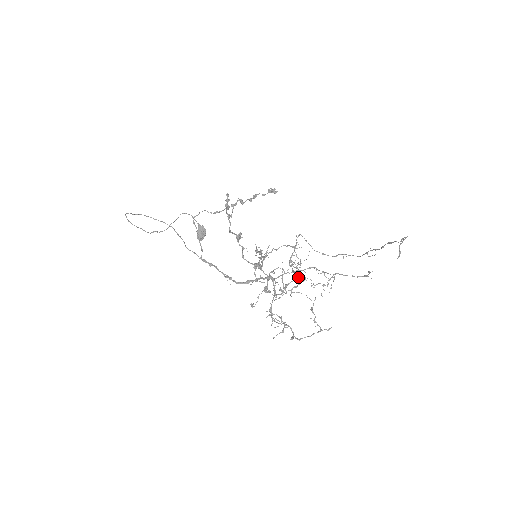
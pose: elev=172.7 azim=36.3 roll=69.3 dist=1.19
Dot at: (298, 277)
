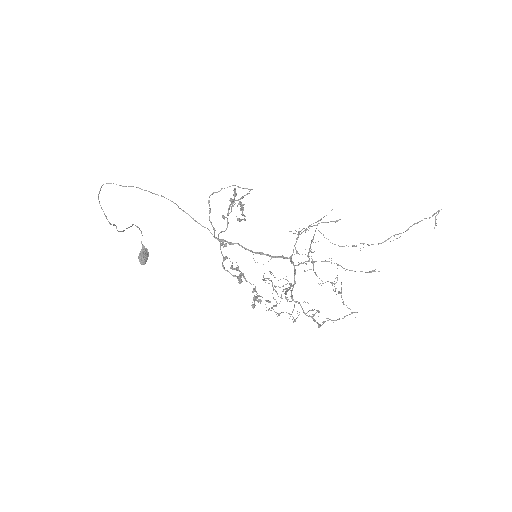
Dot at: (313, 270)
